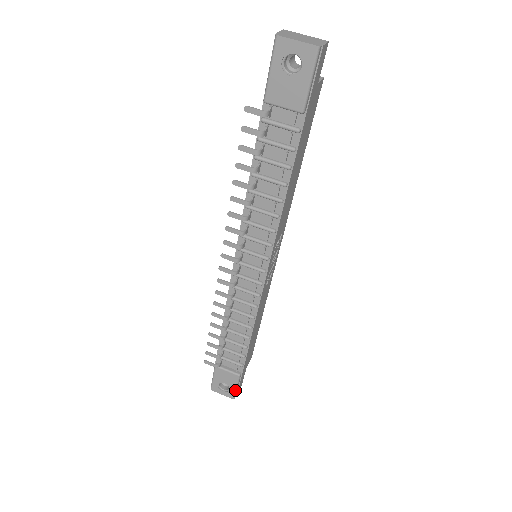
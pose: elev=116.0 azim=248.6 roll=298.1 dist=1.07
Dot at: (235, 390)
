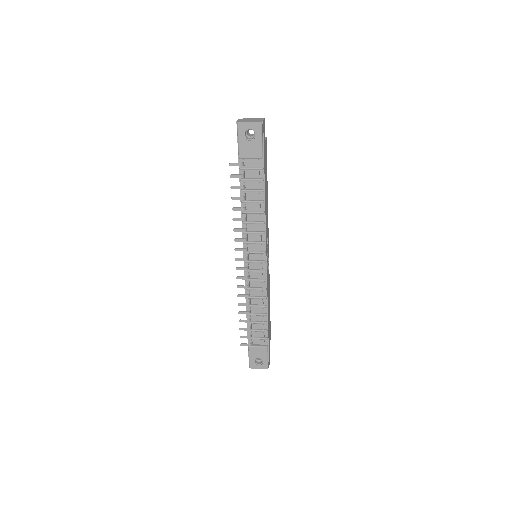
Dot at: (267, 361)
